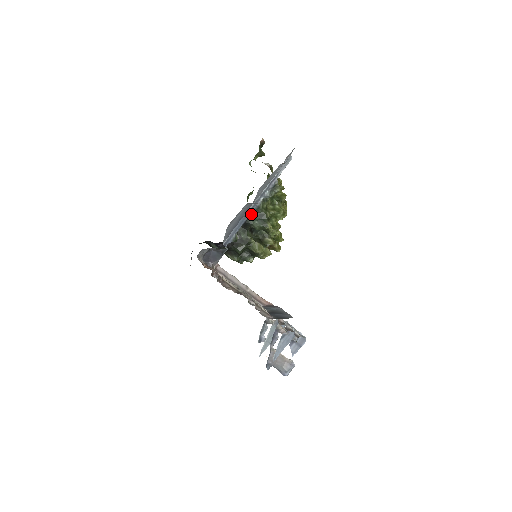
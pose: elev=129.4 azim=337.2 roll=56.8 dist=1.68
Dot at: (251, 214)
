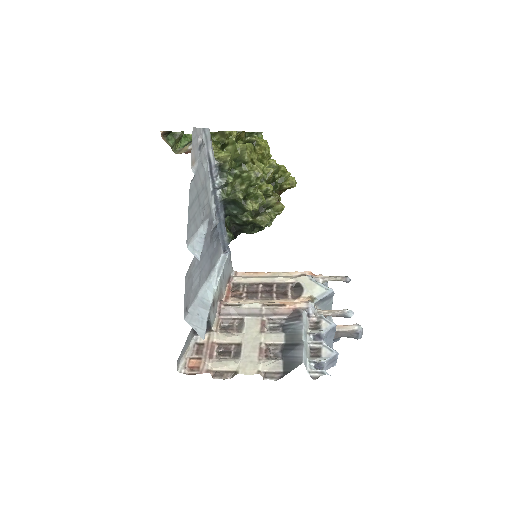
Dot at: (224, 207)
